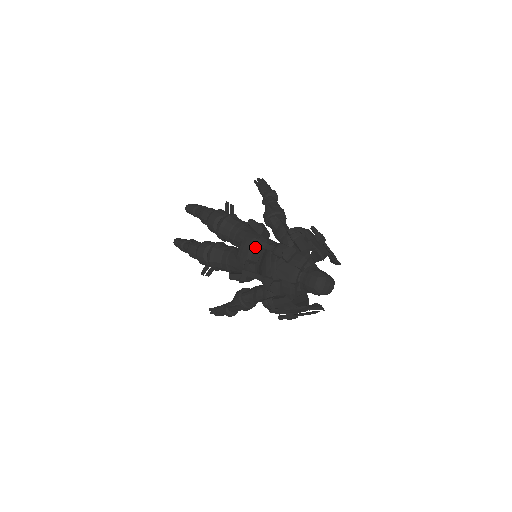
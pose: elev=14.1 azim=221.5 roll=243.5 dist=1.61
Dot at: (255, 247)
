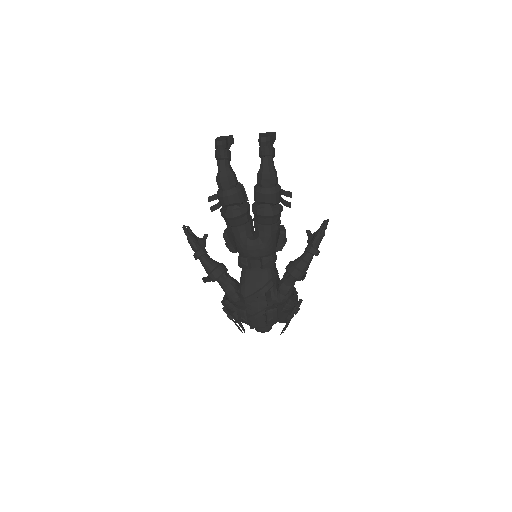
Dot at: (263, 266)
